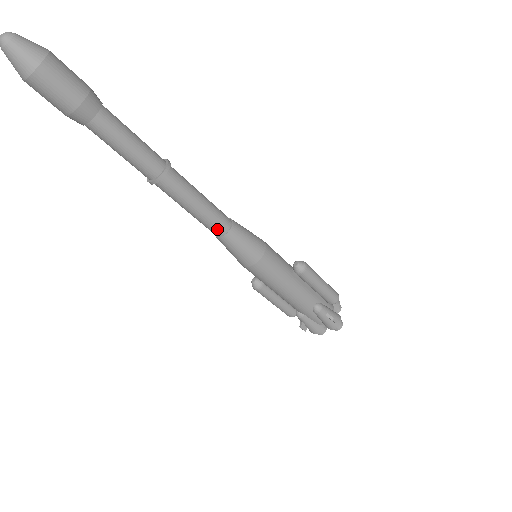
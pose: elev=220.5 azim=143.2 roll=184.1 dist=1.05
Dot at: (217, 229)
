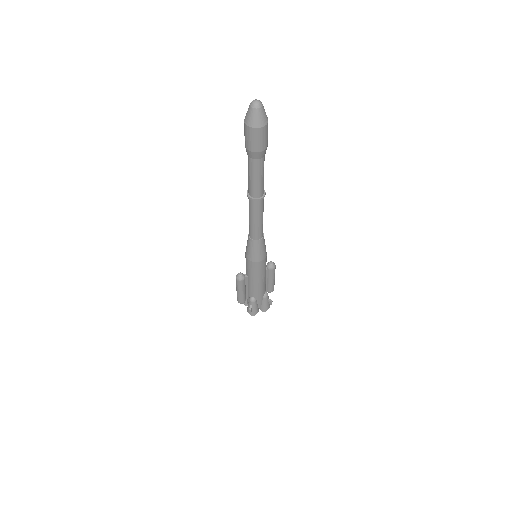
Dot at: (260, 235)
